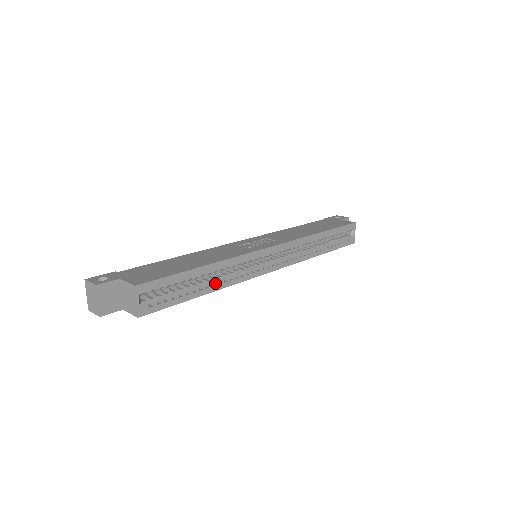
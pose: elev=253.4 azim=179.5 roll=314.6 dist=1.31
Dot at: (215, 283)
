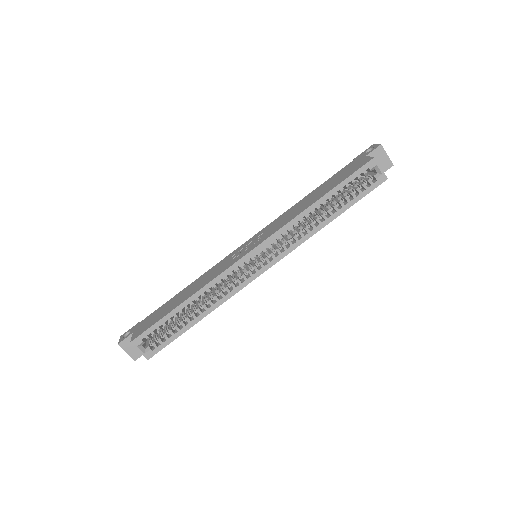
Dot at: (204, 309)
